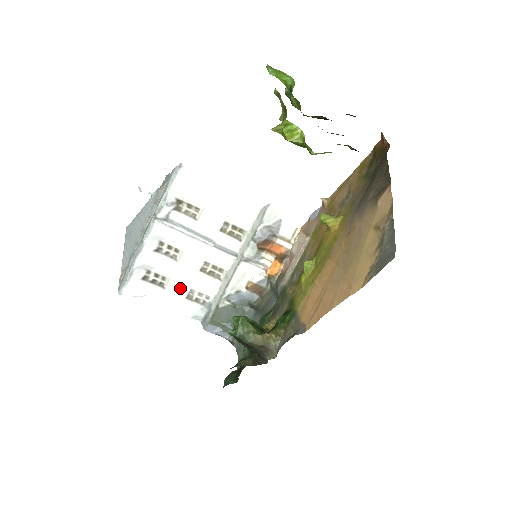
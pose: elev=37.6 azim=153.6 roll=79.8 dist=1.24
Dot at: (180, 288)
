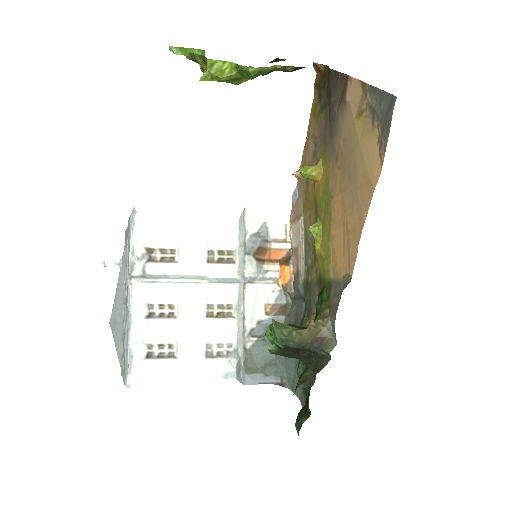
Dot at: (194, 348)
